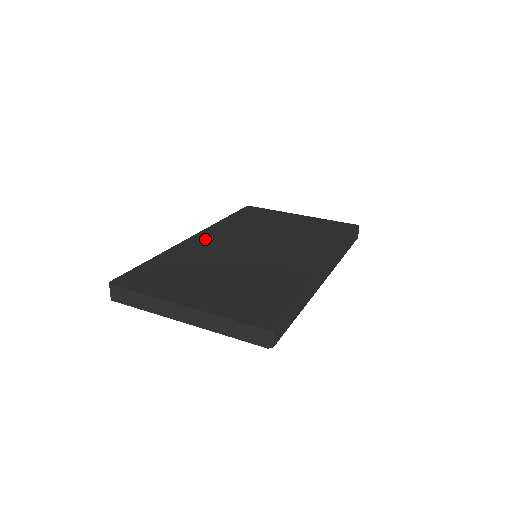
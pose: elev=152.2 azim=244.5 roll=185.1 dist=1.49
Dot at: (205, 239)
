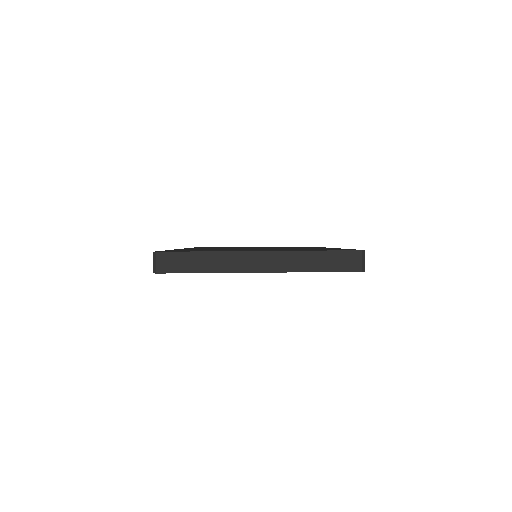
Dot at: occluded
